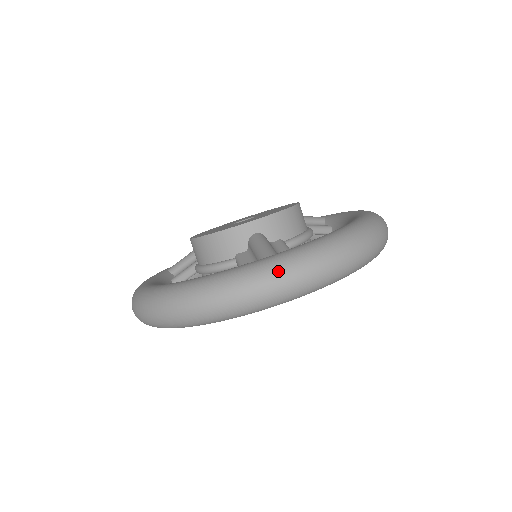
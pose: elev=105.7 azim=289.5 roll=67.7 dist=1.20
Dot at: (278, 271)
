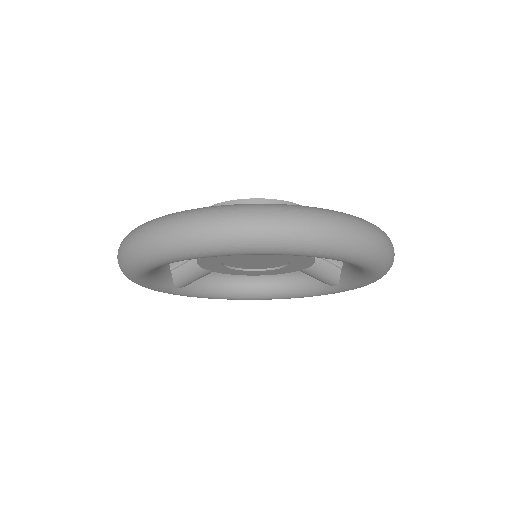
Dot at: (255, 210)
